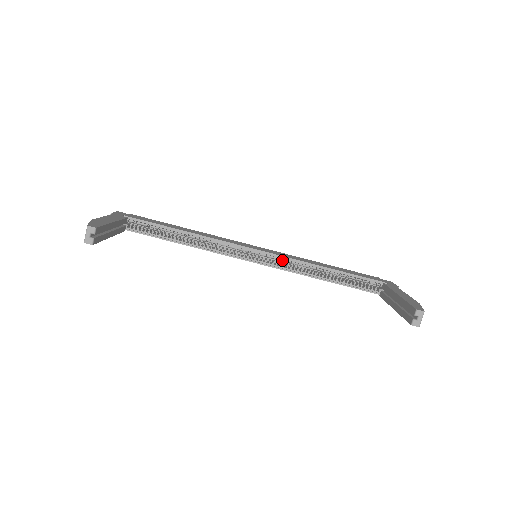
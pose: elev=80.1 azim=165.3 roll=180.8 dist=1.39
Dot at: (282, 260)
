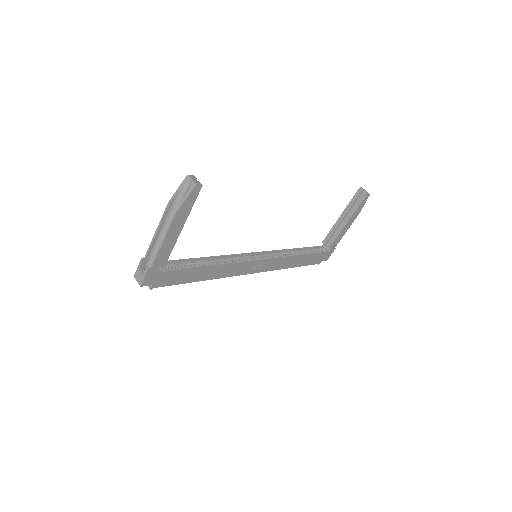
Dot at: (269, 255)
